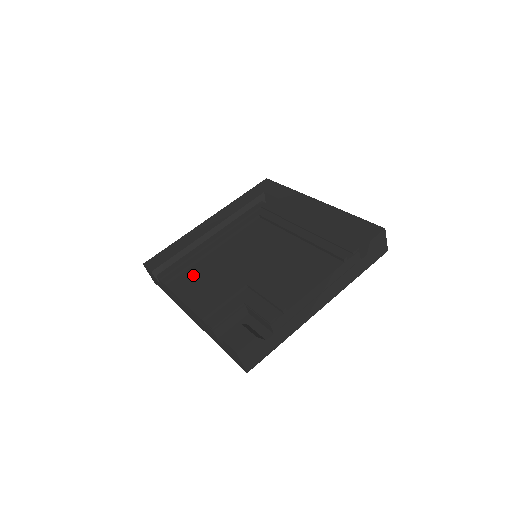
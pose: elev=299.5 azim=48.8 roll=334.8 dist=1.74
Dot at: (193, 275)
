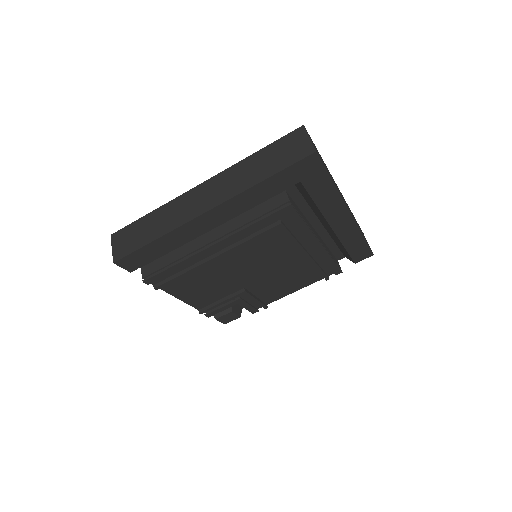
Dot at: (188, 280)
